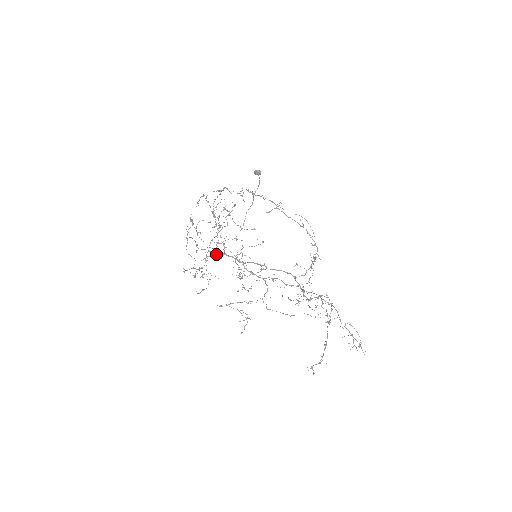
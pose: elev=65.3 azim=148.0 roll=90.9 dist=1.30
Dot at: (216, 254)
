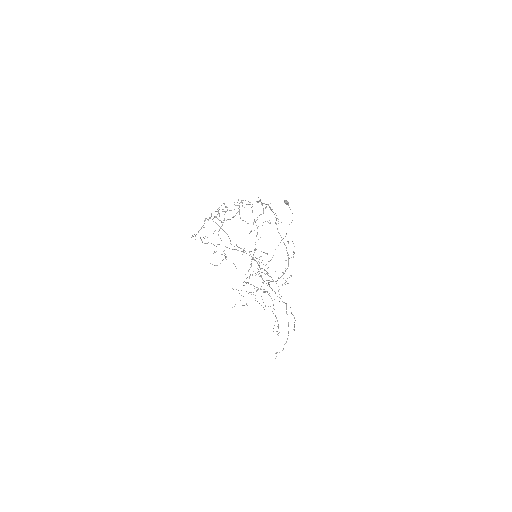
Dot at: occluded
